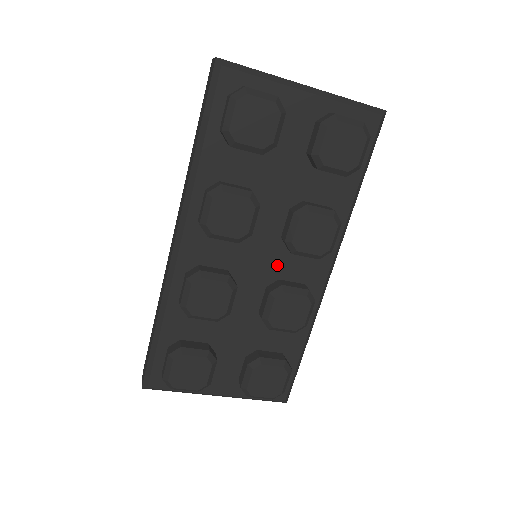
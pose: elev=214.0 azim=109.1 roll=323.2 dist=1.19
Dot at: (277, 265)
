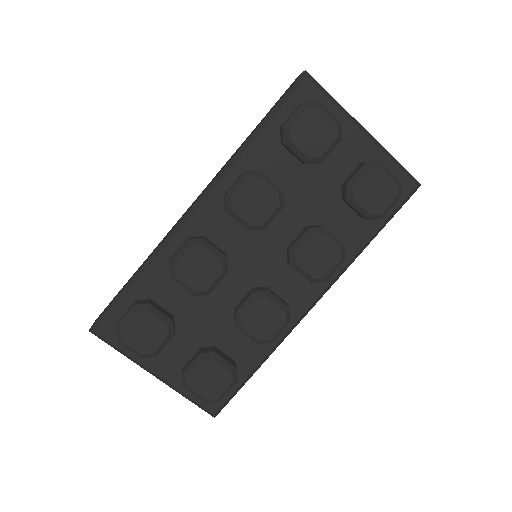
Dot at: (271, 272)
